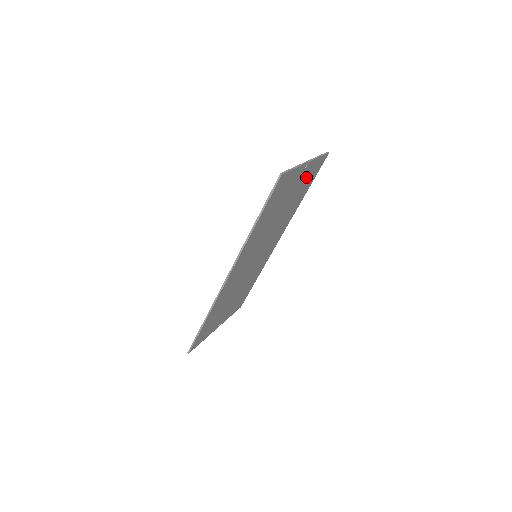
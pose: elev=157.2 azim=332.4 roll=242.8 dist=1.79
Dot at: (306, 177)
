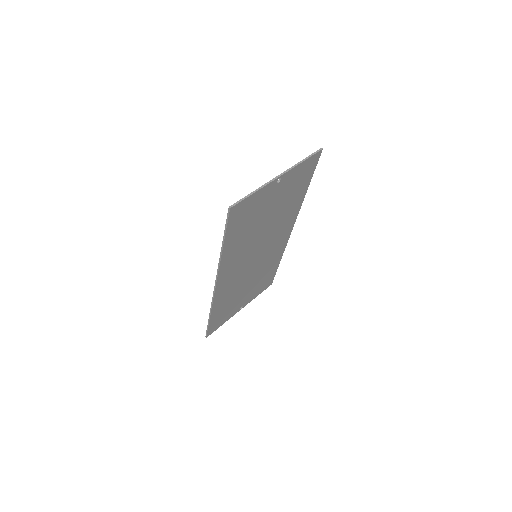
Dot at: (291, 183)
